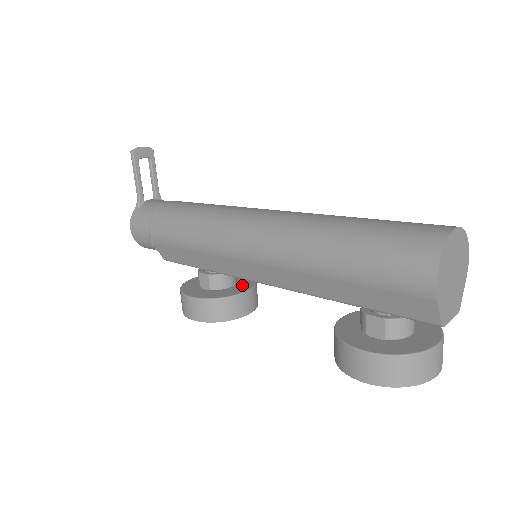
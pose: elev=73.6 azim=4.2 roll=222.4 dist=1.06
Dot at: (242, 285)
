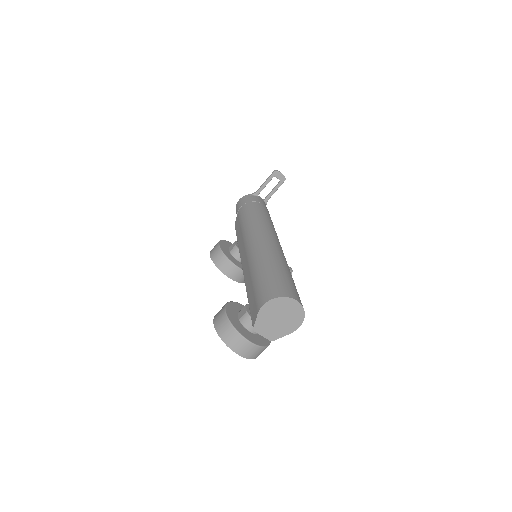
Dot at: occluded
